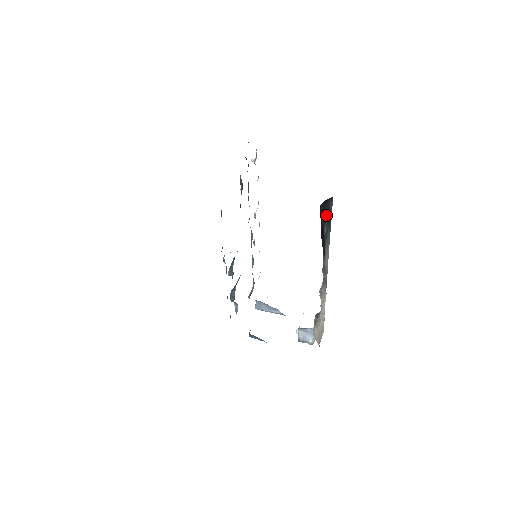
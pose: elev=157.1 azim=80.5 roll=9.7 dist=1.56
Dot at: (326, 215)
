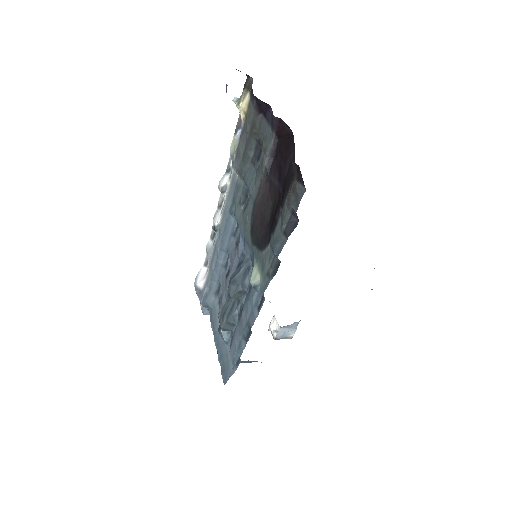
Dot at: occluded
